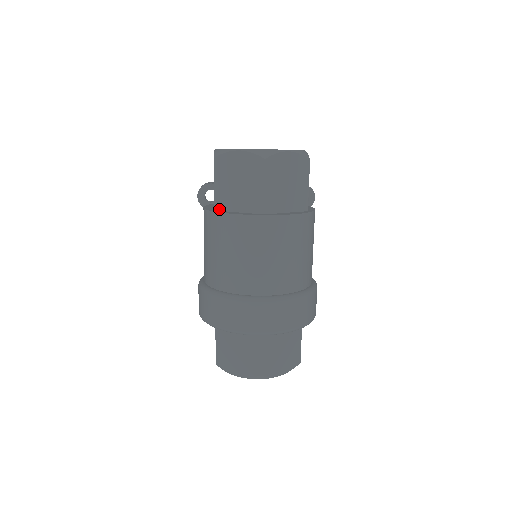
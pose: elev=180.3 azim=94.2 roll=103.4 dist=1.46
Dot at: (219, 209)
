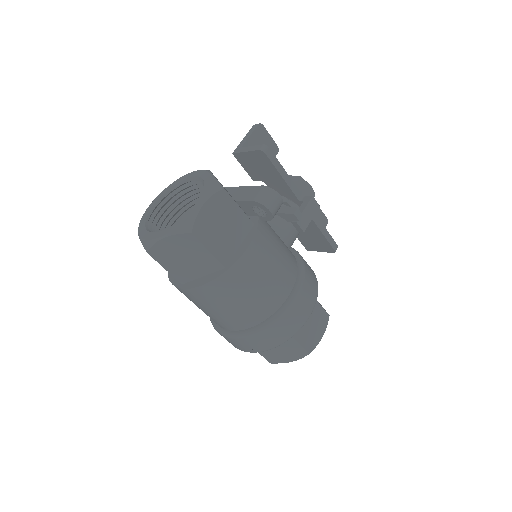
Dot at: occluded
